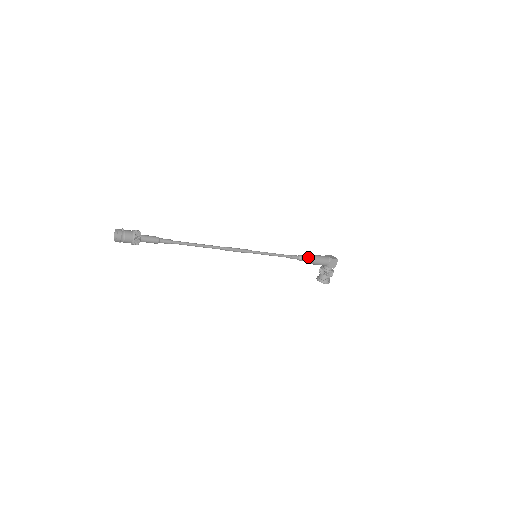
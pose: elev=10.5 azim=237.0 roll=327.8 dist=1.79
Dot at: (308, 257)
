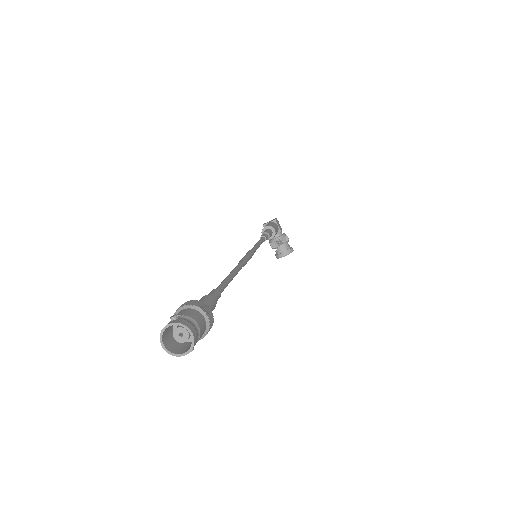
Dot at: (268, 230)
